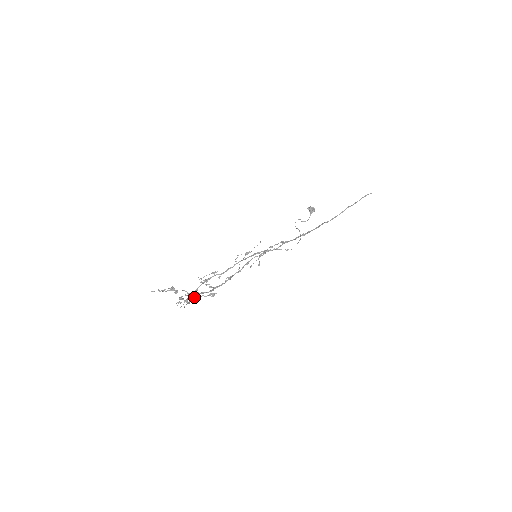
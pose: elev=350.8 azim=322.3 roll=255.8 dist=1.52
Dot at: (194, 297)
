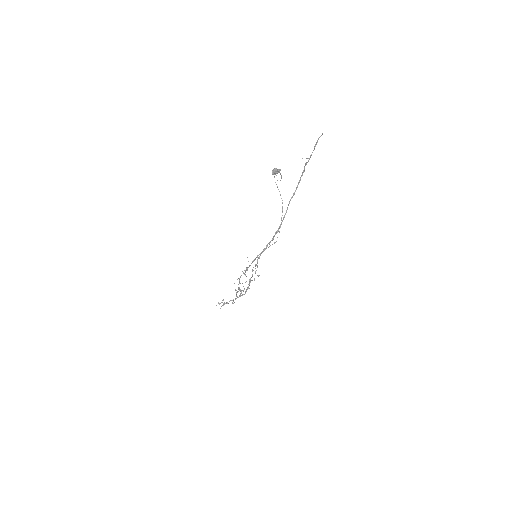
Dot at: (242, 283)
